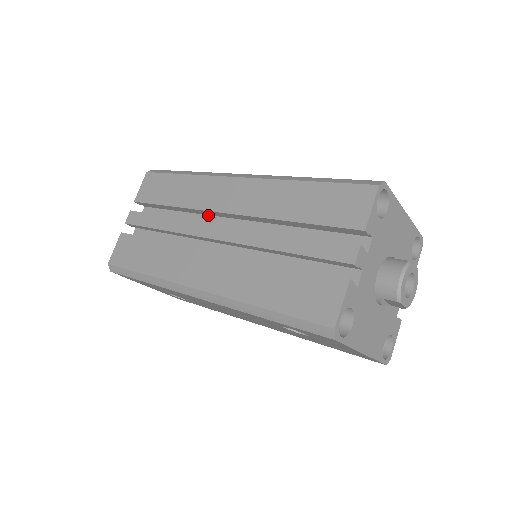
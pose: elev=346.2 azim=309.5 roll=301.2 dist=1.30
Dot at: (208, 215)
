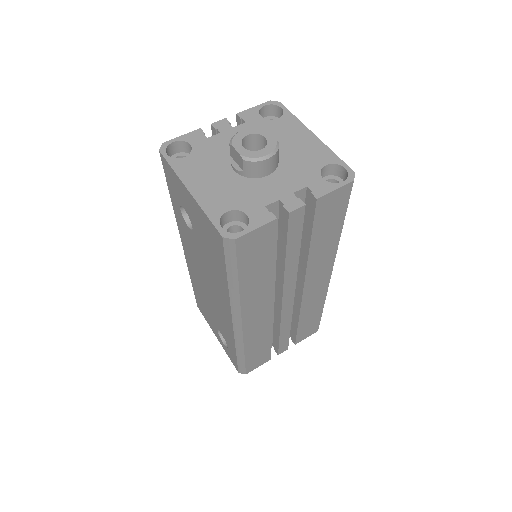
Dot at: occluded
